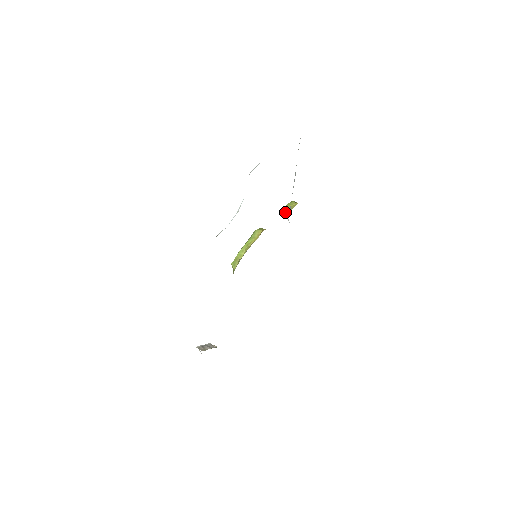
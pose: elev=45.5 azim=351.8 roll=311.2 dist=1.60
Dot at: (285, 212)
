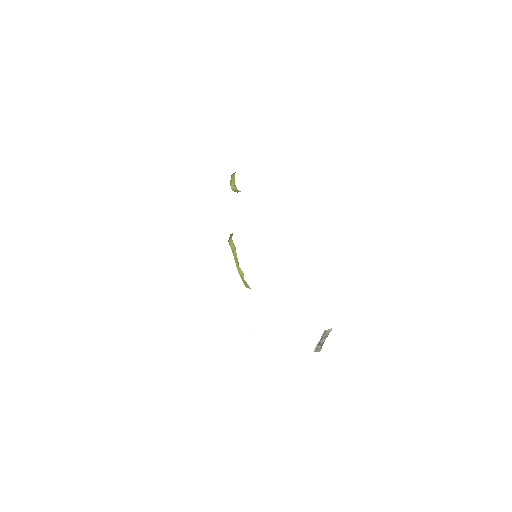
Dot at: occluded
